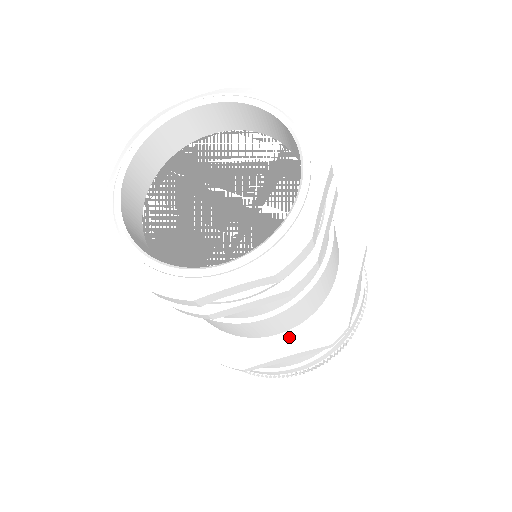
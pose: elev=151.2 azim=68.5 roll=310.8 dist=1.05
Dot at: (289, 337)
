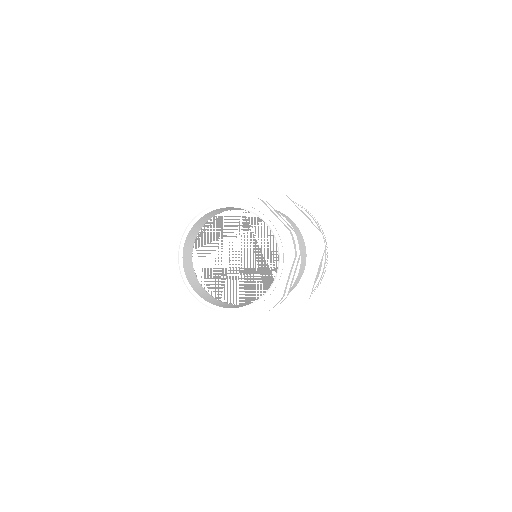
Dot at: occluded
